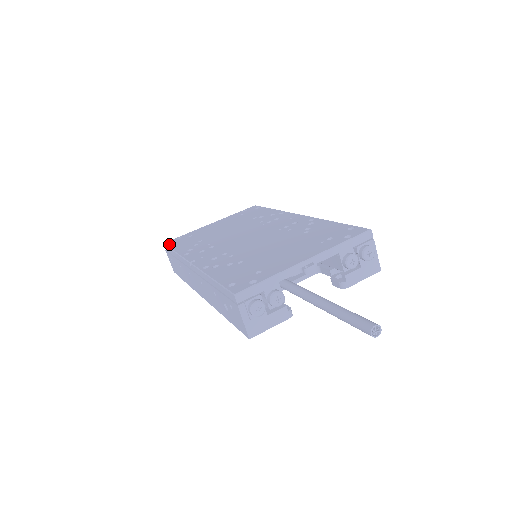
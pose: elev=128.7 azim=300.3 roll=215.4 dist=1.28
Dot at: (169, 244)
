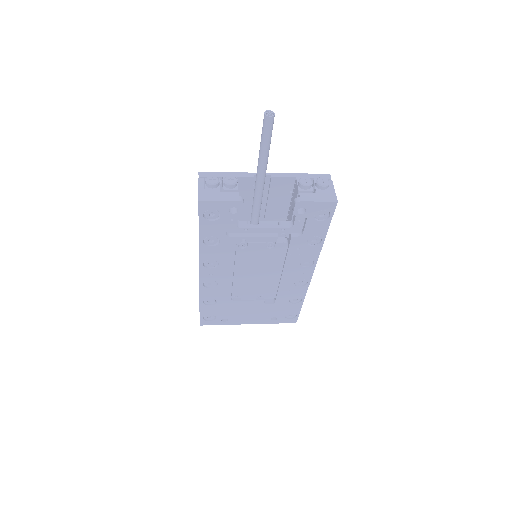
Dot at: occluded
